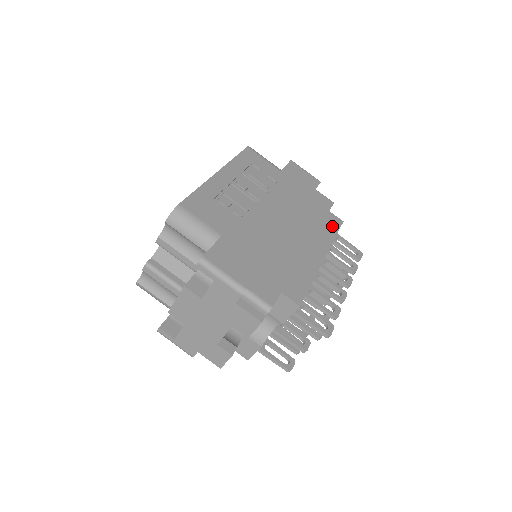
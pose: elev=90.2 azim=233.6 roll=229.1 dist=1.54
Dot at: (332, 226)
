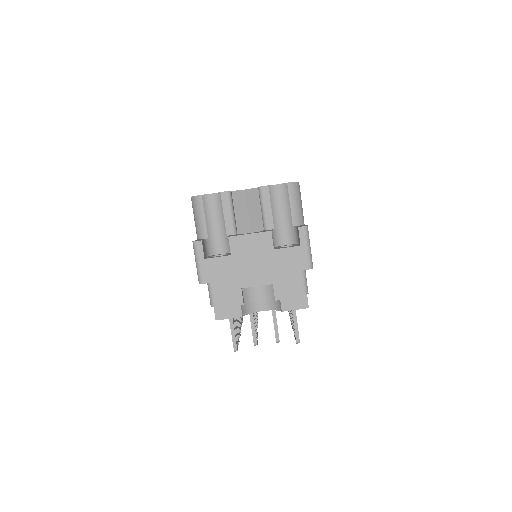
Dot at: occluded
